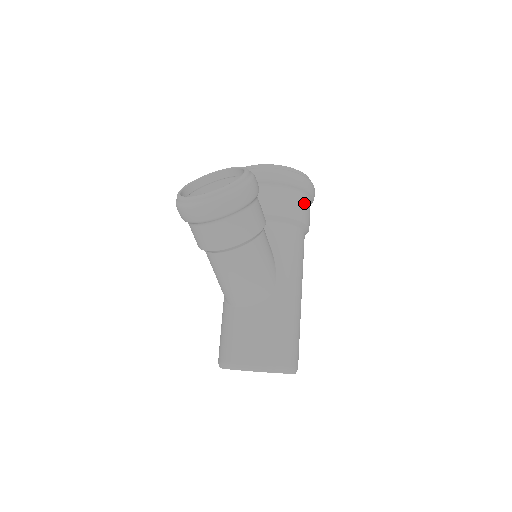
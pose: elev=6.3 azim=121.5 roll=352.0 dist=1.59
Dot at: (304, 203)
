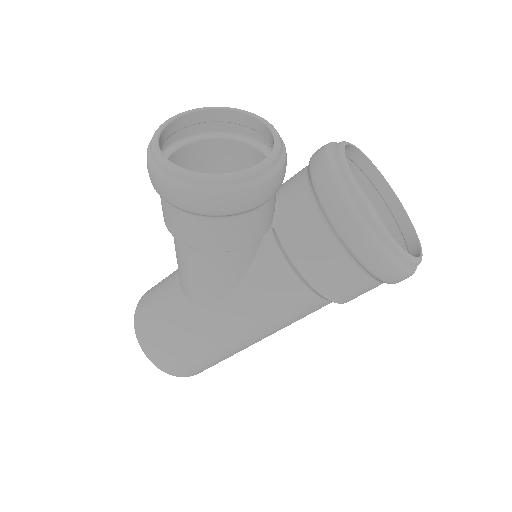
Dot at: (349, 276)
